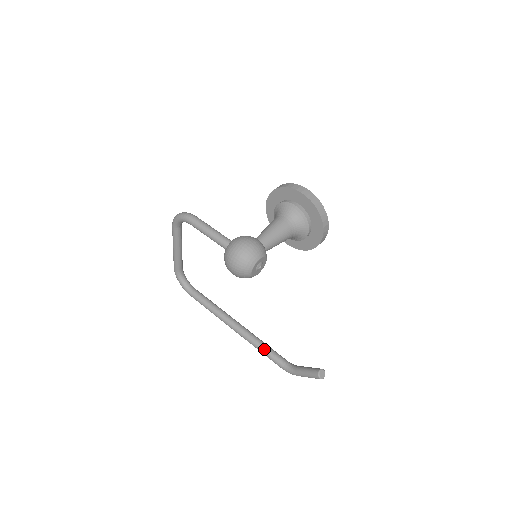
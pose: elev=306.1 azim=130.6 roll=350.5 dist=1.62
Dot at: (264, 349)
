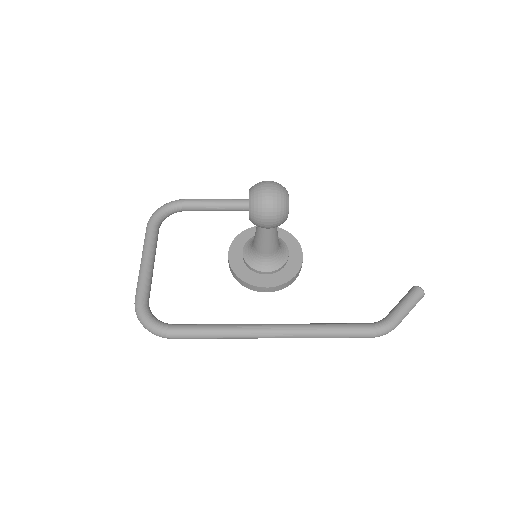
Dot at: (332, 323)
